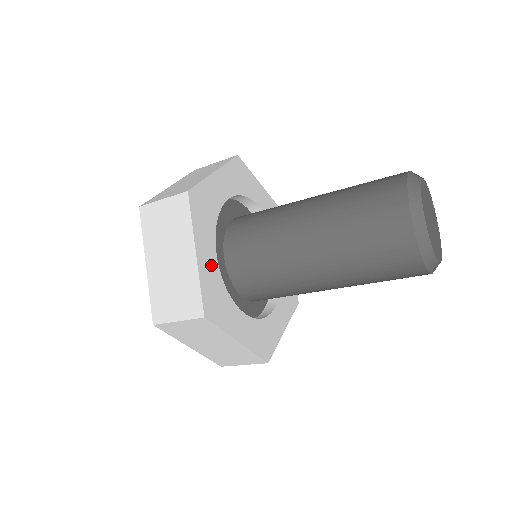
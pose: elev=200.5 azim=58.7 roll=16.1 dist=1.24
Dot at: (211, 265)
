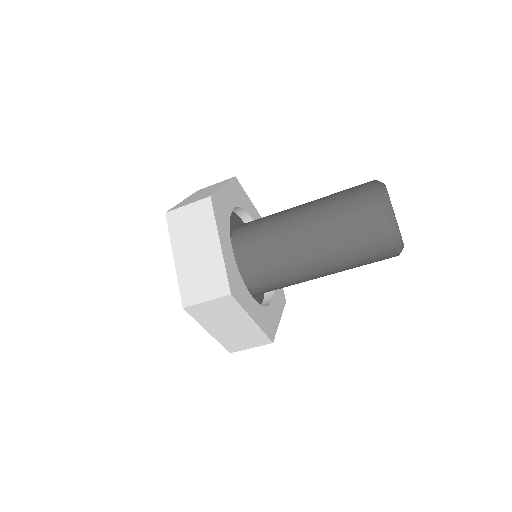
Dot at: (230, 256)
